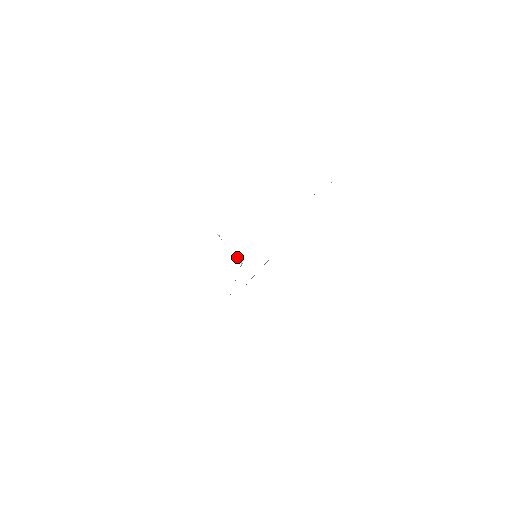
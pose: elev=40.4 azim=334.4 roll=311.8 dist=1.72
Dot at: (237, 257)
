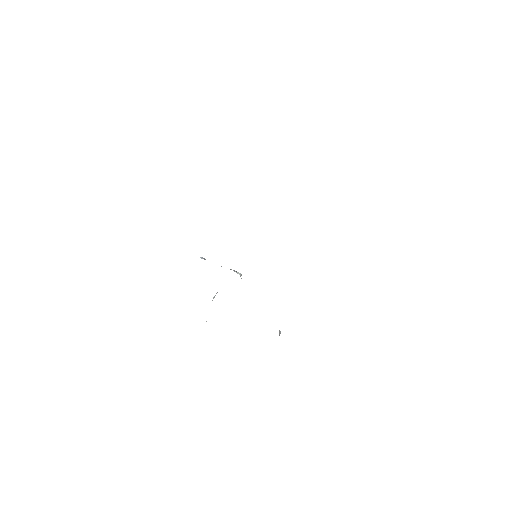
Dot at: occluded
